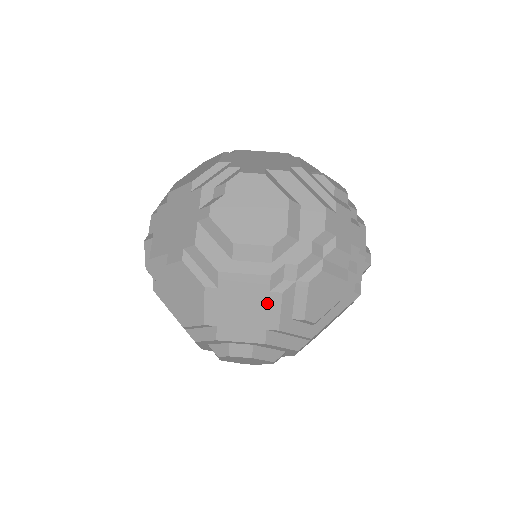
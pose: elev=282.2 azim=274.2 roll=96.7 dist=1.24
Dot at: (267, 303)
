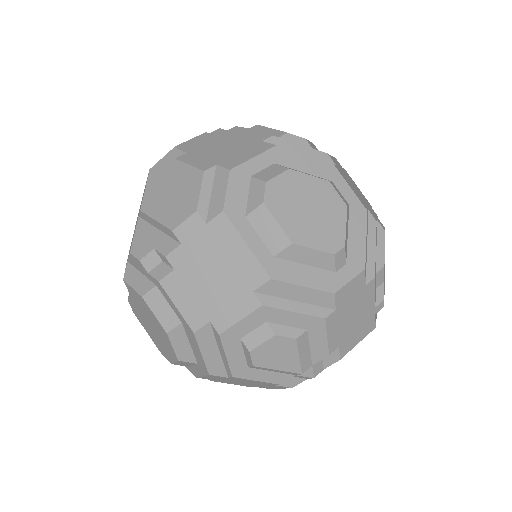
Dot at: (238, 135)
